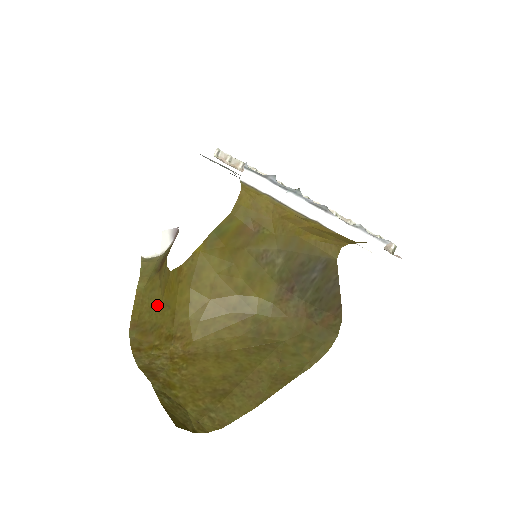
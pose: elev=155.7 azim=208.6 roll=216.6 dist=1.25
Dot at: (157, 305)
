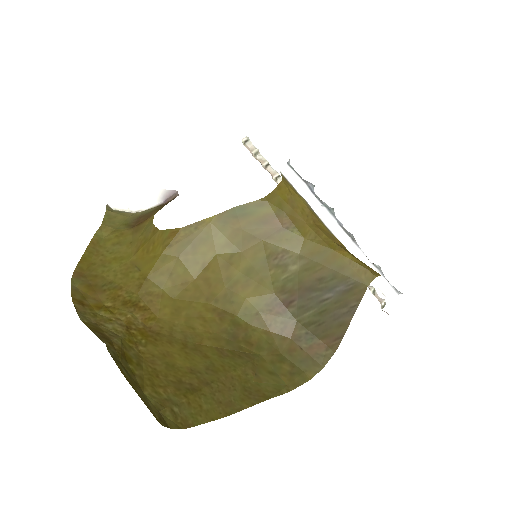
Dot at: (121, 262)
